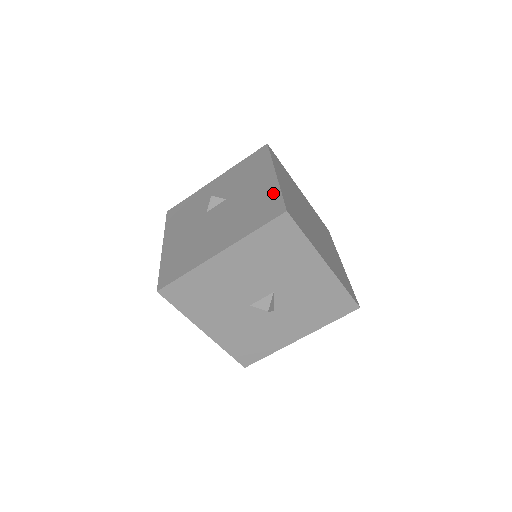
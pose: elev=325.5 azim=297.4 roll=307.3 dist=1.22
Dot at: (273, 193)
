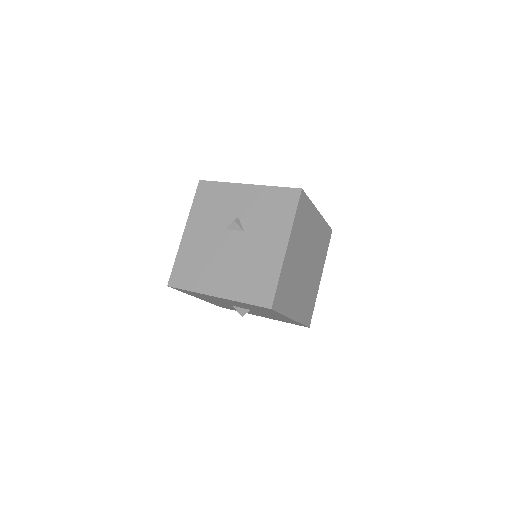
Dot at: (274, 274)
